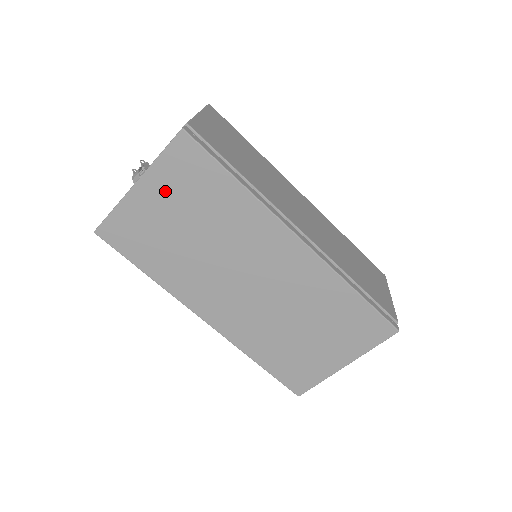
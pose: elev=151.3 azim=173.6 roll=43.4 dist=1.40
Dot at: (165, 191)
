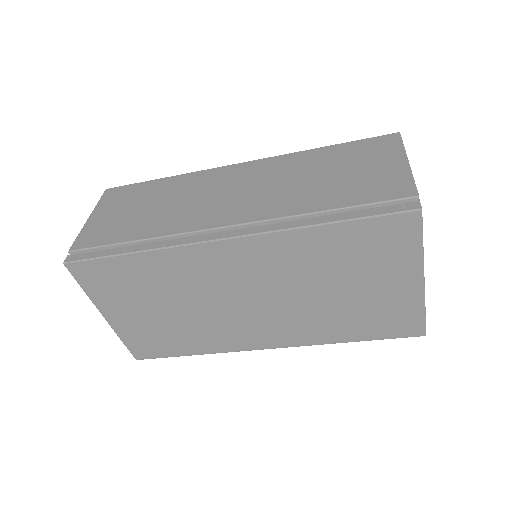
Dot at: (118, 304)
